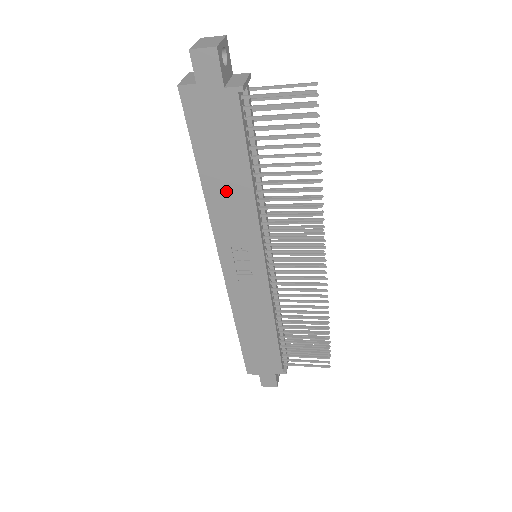
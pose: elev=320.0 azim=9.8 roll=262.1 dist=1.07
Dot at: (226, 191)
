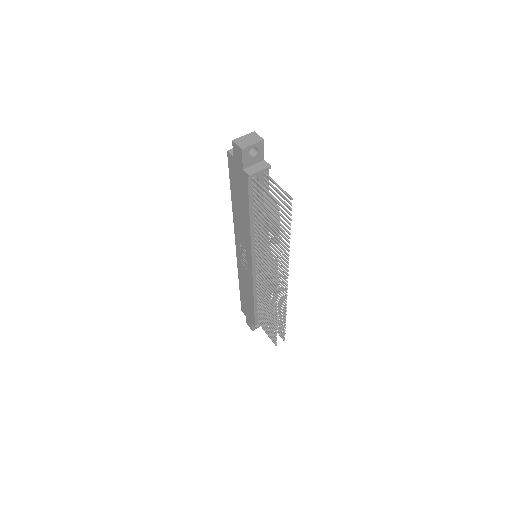
Dot at: (240, 215)
